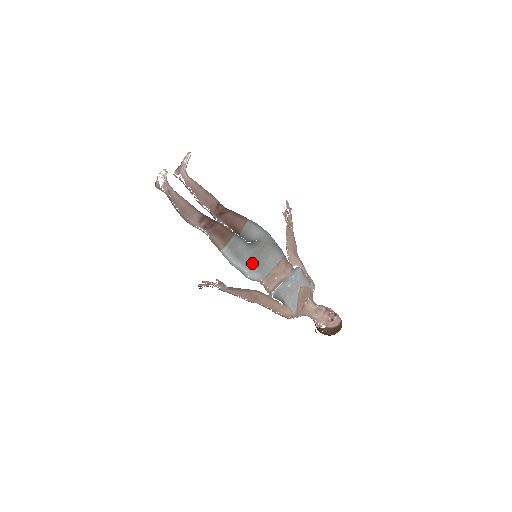
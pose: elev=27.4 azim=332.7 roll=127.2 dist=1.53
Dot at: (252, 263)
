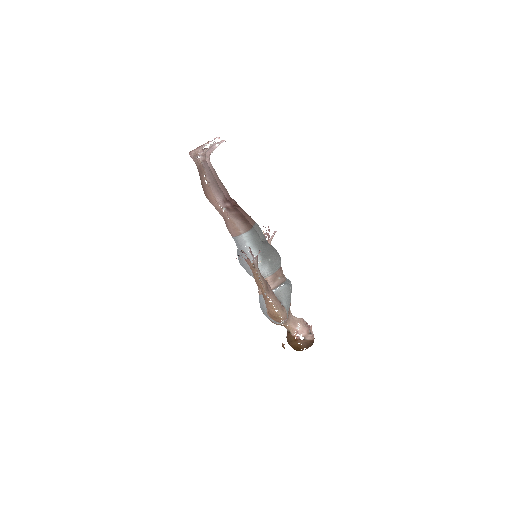
Dot at: (266, 256)
